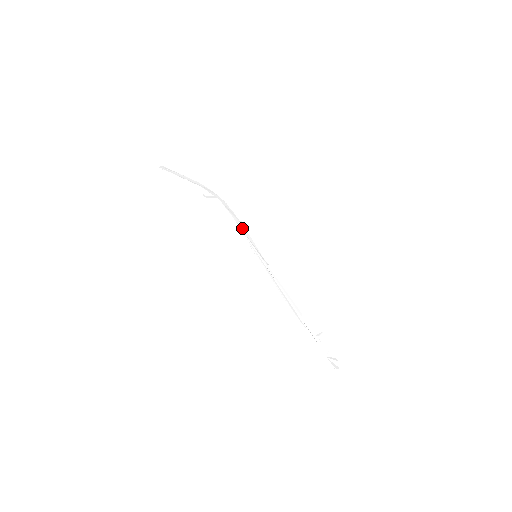
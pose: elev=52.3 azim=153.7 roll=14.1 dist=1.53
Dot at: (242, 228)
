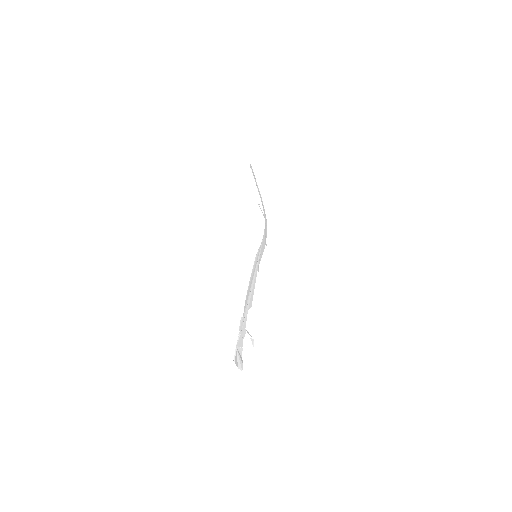
Dot at: (263, 243)
